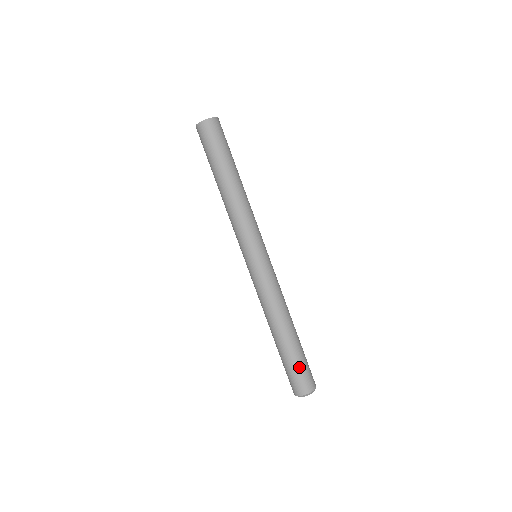
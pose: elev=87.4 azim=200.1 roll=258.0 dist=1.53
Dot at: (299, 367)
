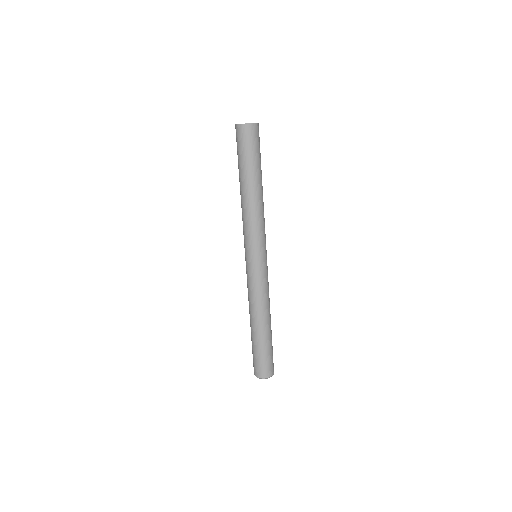
Dot at: (267, 356)
